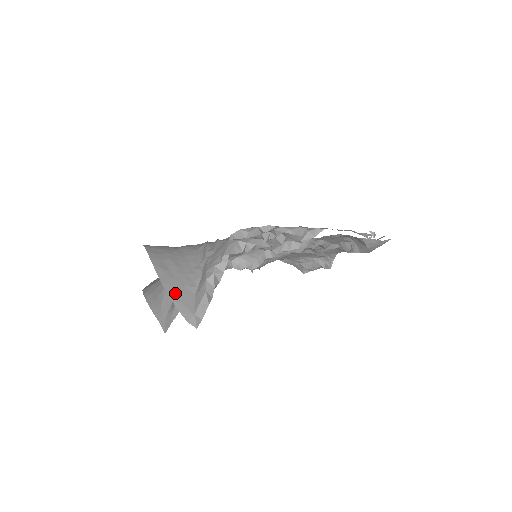
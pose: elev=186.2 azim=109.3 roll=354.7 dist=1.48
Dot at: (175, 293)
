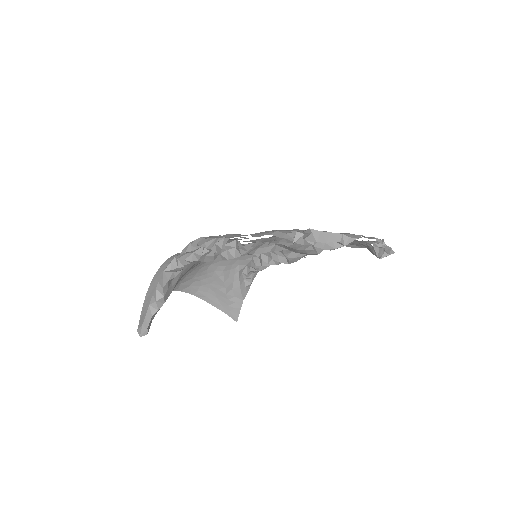
Dot at: (147, 303)
